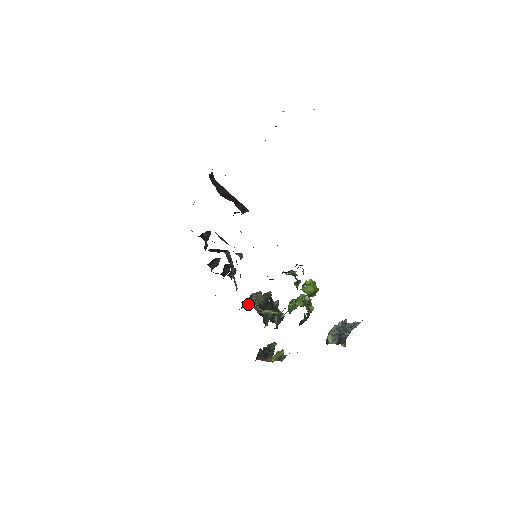
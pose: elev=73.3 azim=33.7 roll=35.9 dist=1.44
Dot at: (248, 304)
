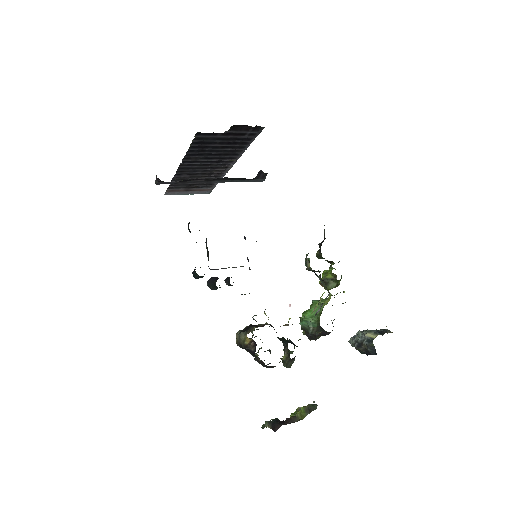
Dot at: occluded
